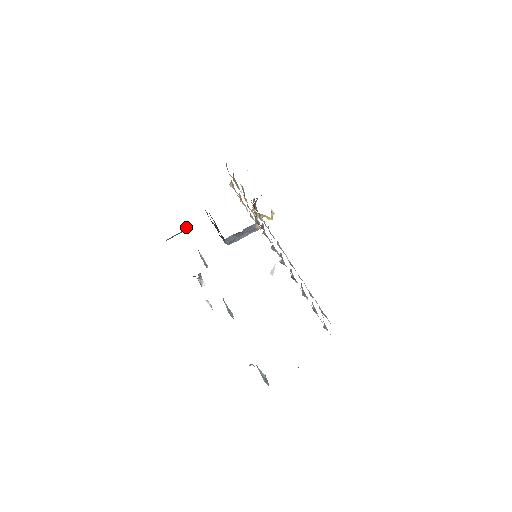
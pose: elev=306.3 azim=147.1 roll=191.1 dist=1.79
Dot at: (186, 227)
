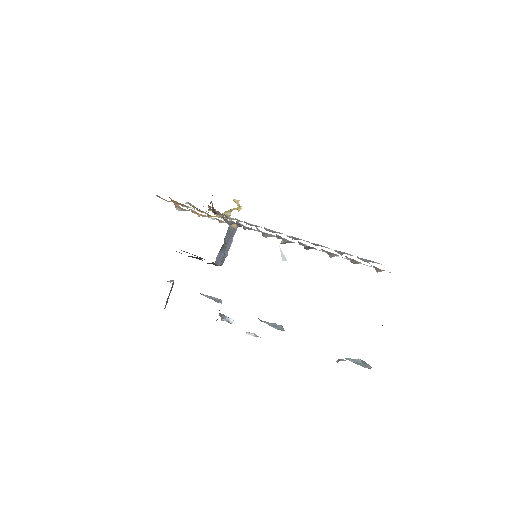
Dot at: (172, 280)
